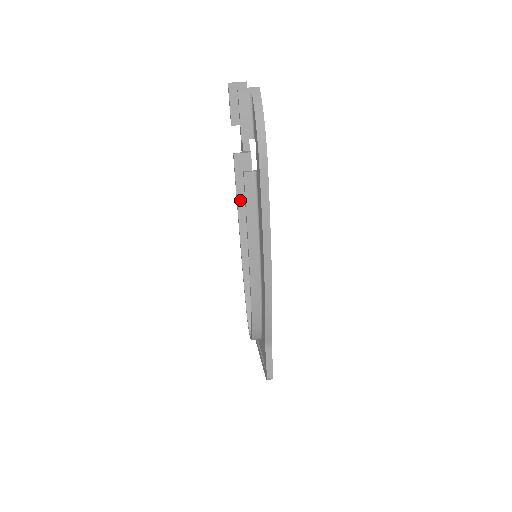
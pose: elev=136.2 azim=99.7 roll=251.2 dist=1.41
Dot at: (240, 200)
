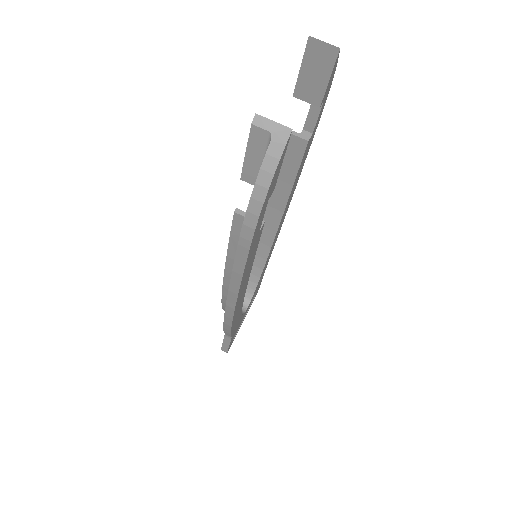
Dot at: occluded
